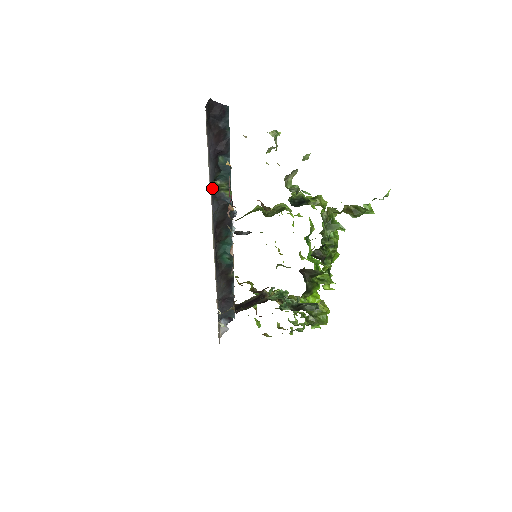
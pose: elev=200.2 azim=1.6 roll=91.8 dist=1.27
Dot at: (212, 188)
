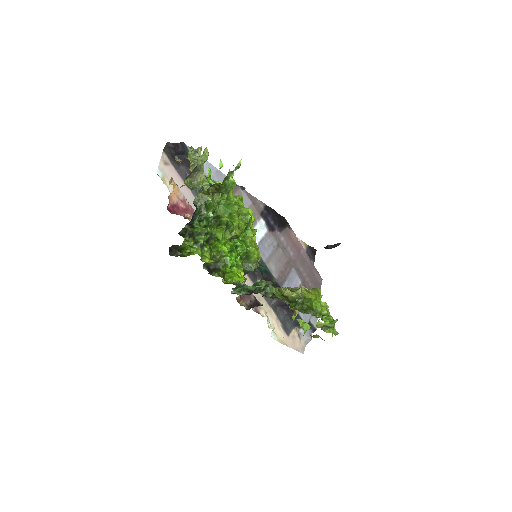
Dot at: occluded
